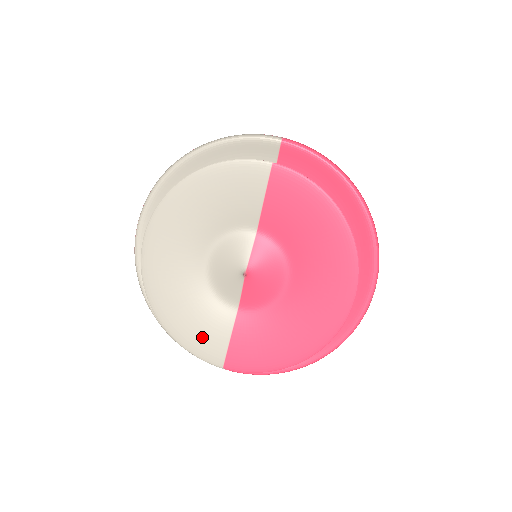
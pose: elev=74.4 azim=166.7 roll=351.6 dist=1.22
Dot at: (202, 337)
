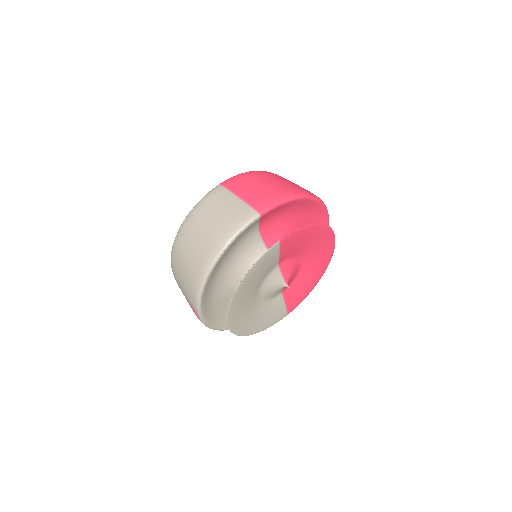
Dot at: (273, 318)
